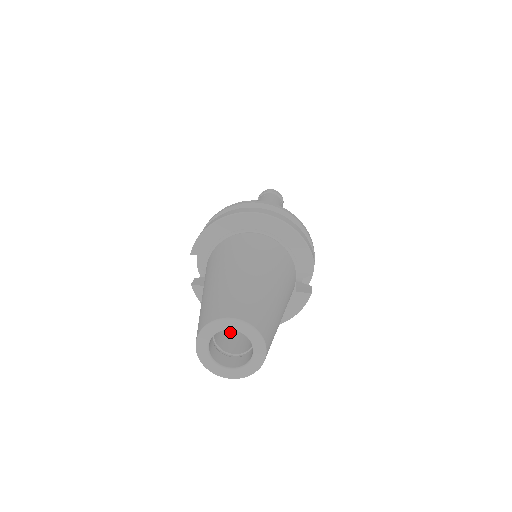
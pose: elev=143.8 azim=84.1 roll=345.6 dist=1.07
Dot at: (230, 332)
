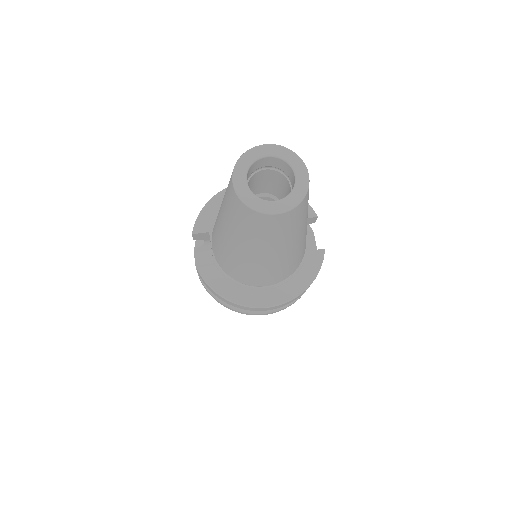
Dot at: occluded
